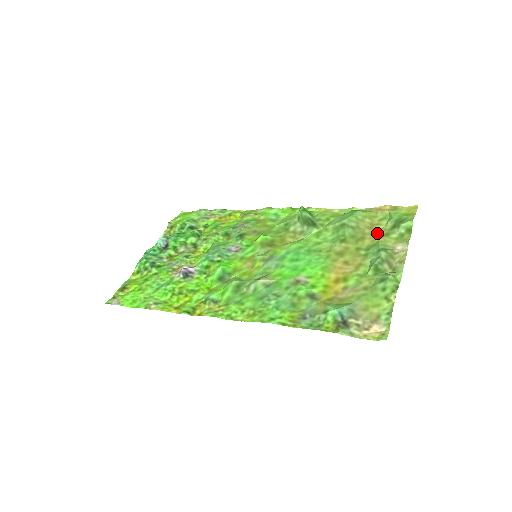
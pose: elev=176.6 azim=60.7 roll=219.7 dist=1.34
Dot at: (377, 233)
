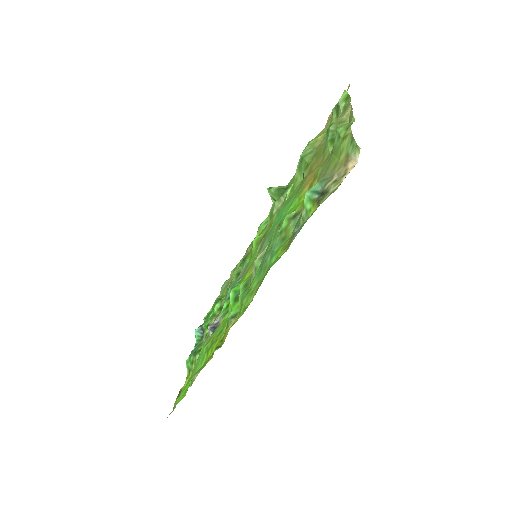
Dot at: occluded
